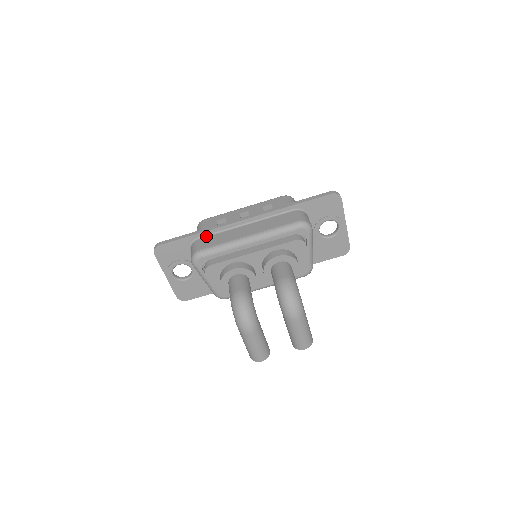
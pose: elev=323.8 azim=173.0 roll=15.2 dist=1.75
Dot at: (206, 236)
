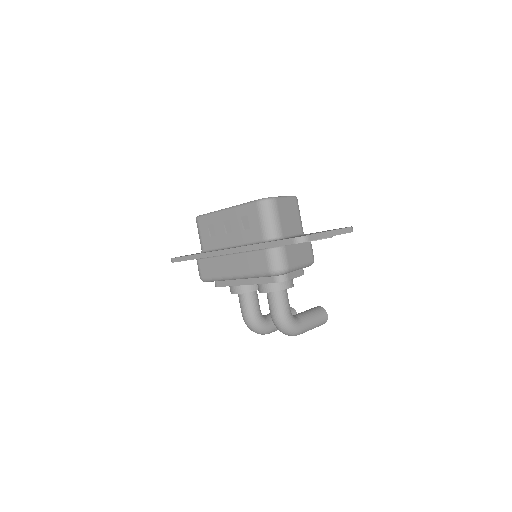
Dot at: (202, 259)
